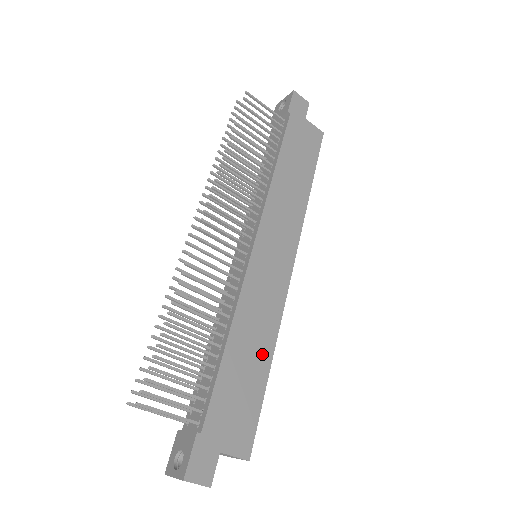
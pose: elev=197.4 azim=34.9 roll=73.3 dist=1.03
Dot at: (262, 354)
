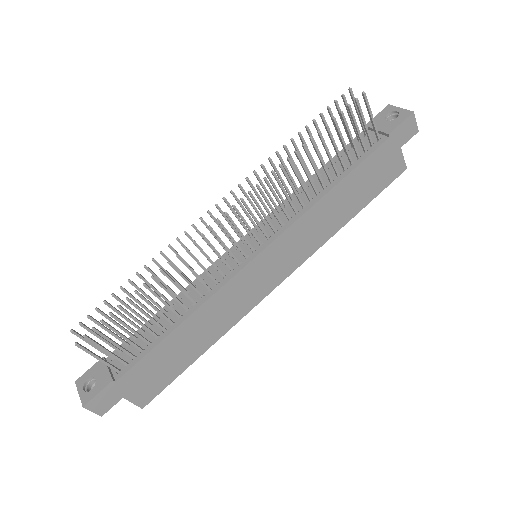
Dot at: (203, 342)
